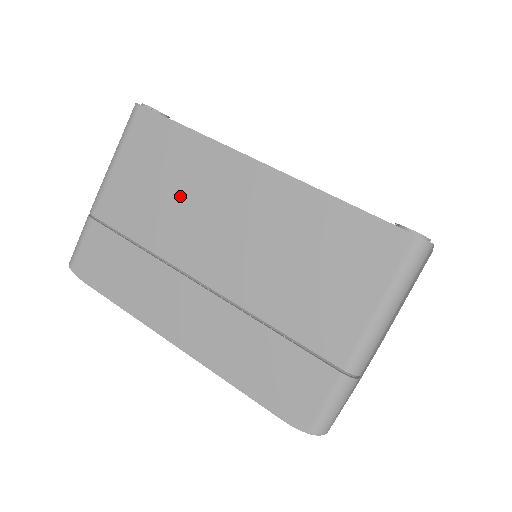
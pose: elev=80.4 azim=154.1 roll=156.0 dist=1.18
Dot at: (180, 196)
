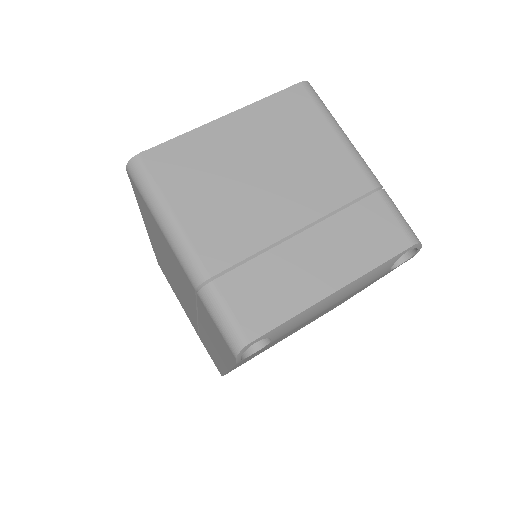
Dot at: (174, 285)
